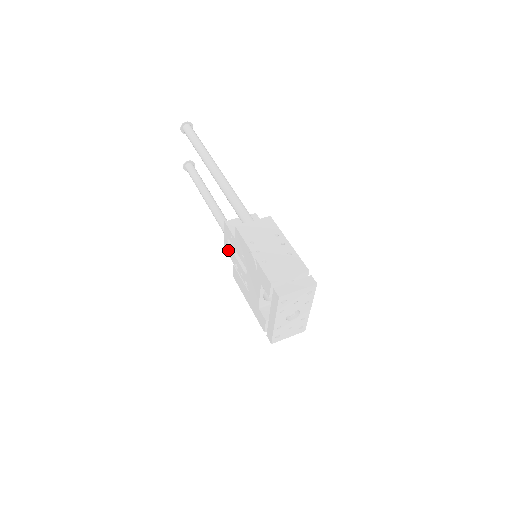
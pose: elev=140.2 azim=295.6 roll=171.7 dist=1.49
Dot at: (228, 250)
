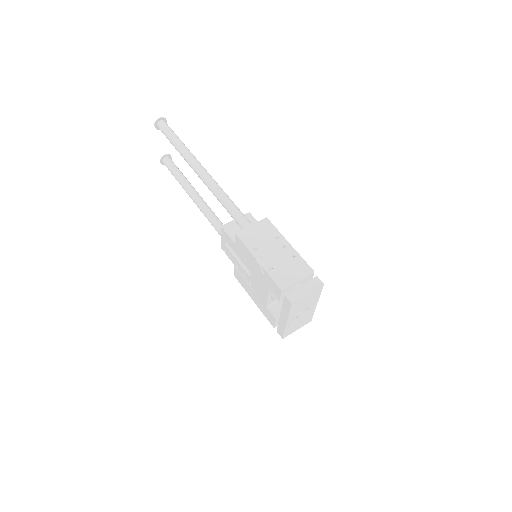
Dot at: (226, 251)
